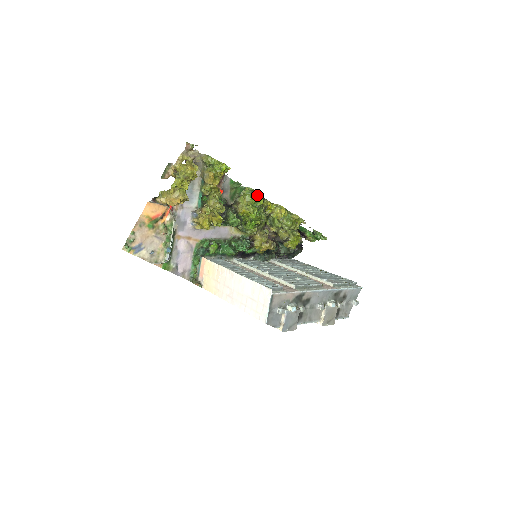
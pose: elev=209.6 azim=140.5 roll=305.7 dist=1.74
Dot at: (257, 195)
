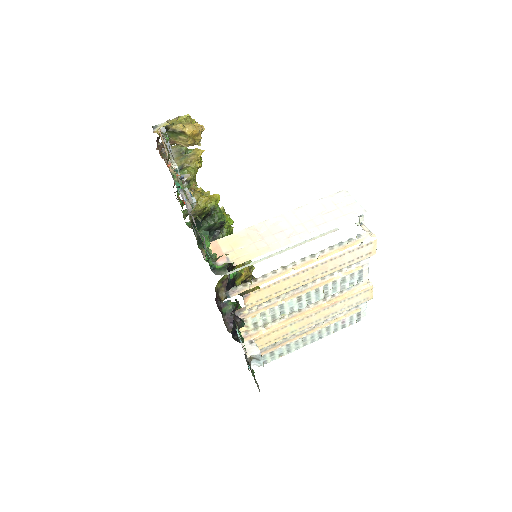
Dot at: occluded
